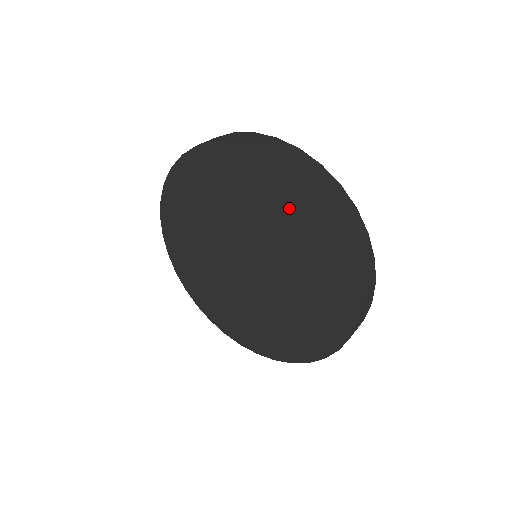
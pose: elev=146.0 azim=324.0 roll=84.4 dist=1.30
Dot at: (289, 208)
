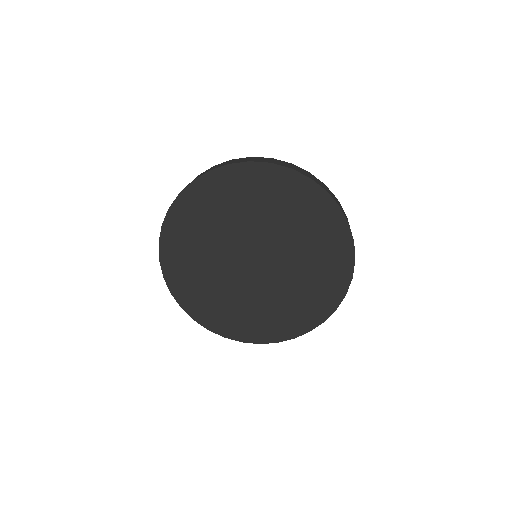
Dot at: (241, 192)
